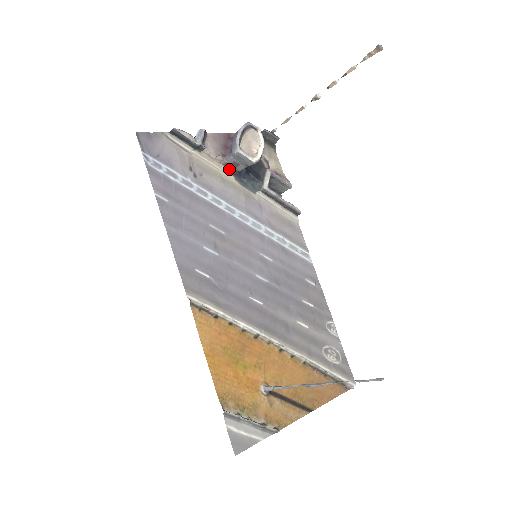
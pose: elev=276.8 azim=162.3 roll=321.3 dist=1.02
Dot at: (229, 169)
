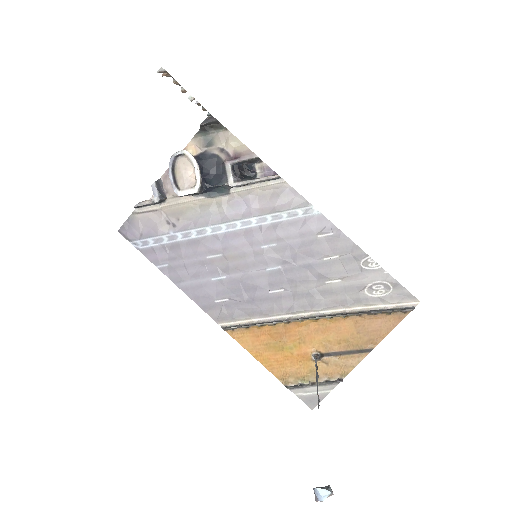
Dot at: (194, 195)
